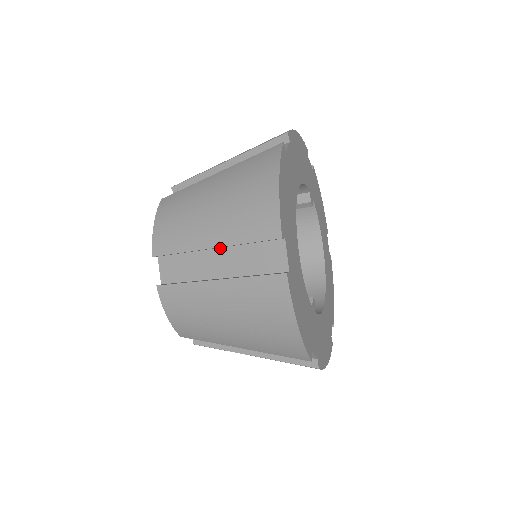
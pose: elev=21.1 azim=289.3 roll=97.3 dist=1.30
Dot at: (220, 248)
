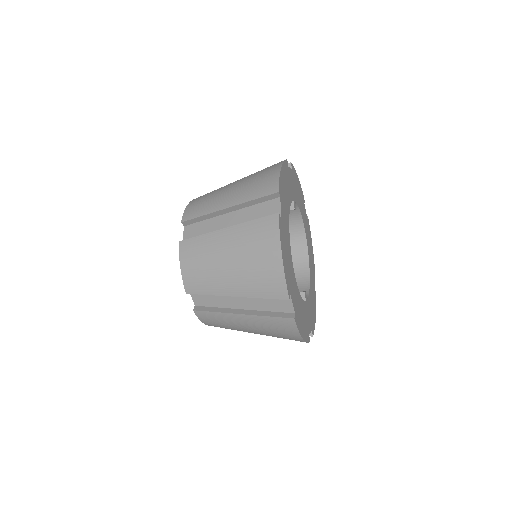
Dot at: occluded
